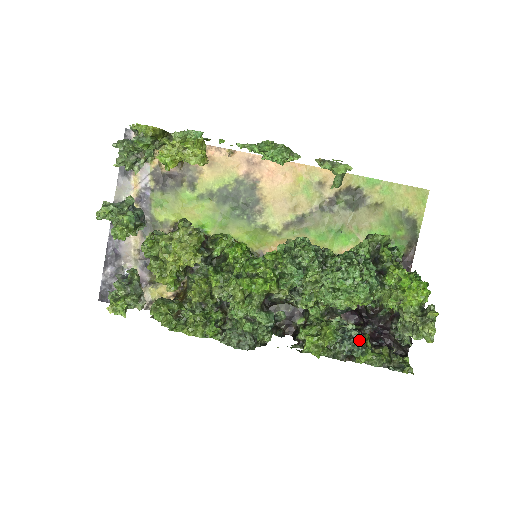
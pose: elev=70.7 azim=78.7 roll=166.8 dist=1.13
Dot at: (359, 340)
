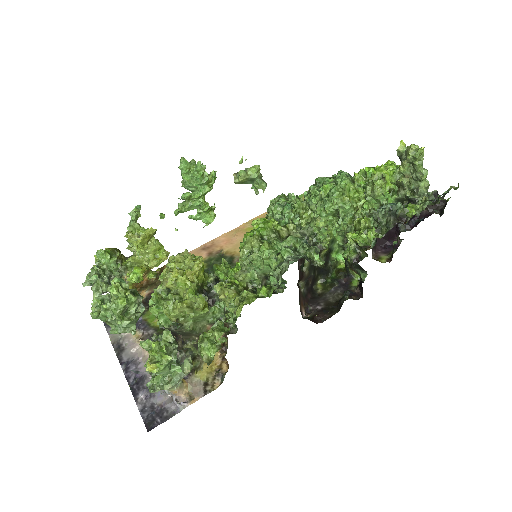
Dot at: occluded
